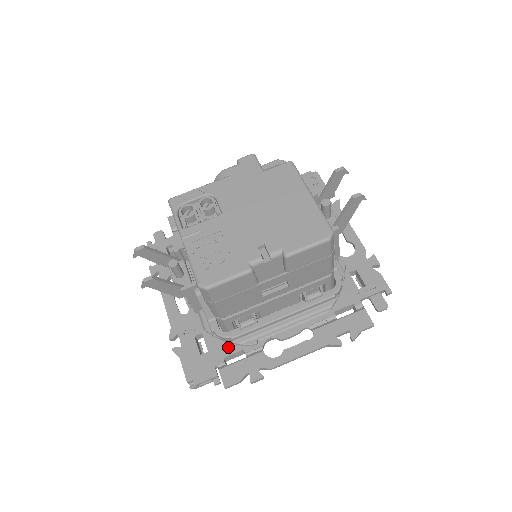
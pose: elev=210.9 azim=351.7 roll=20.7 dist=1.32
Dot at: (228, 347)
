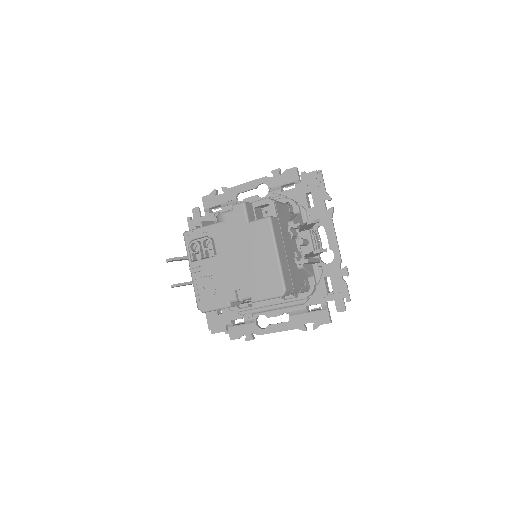
Dot at: (235, 314)
